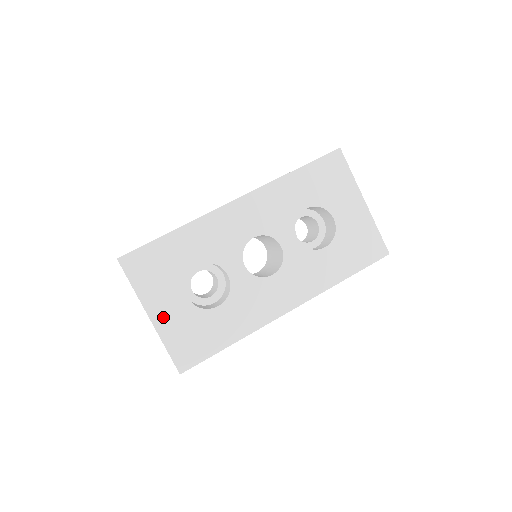
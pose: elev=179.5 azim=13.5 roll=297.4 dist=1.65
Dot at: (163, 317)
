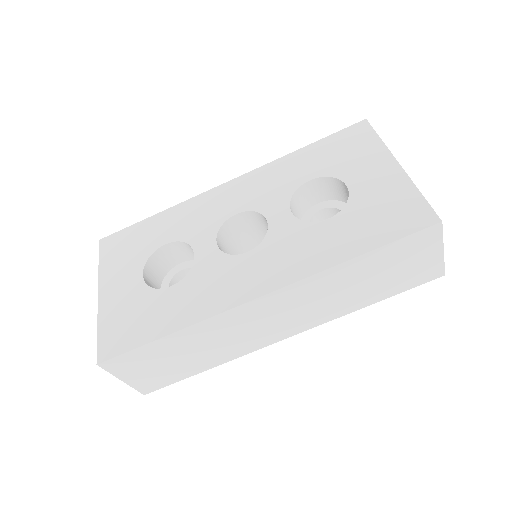
Dot at: (111, 295)
